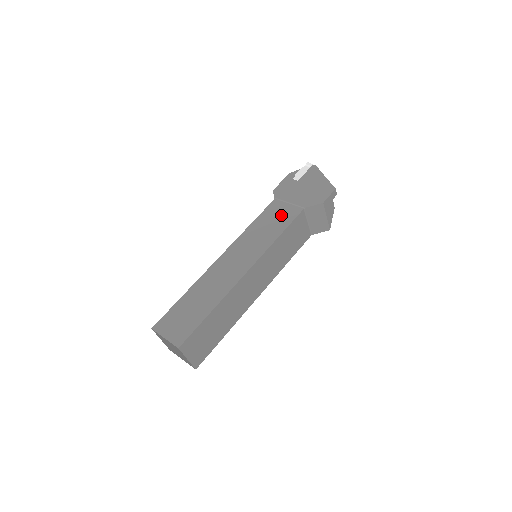
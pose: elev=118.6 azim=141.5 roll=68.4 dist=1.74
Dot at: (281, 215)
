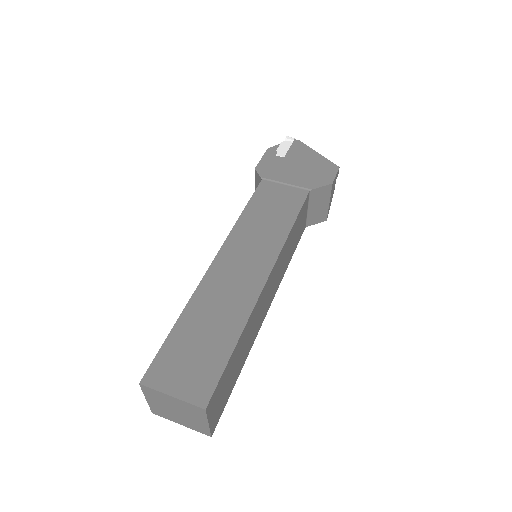
Dot at: (282, 199)
